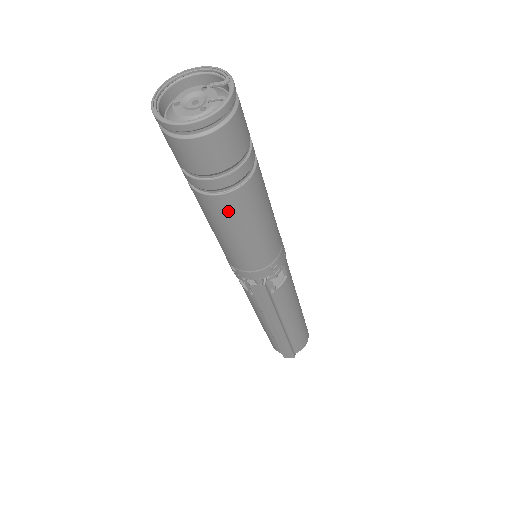
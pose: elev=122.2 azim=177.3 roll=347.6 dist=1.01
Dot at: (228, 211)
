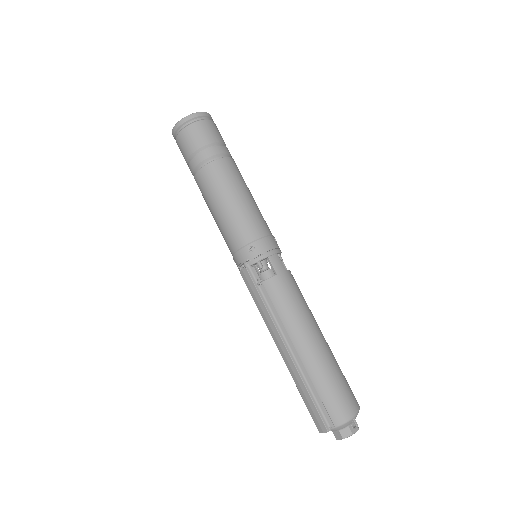
Dot at: (204, 186)
